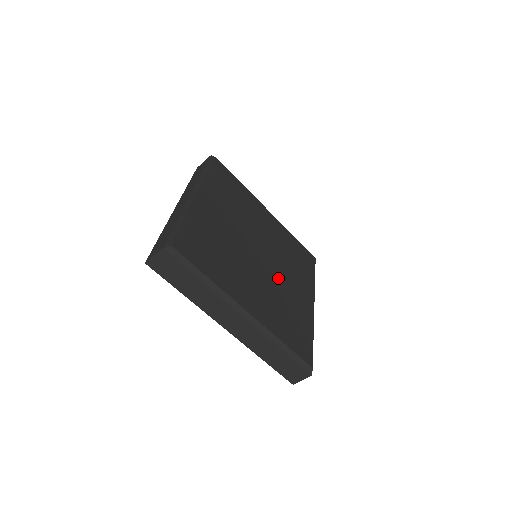
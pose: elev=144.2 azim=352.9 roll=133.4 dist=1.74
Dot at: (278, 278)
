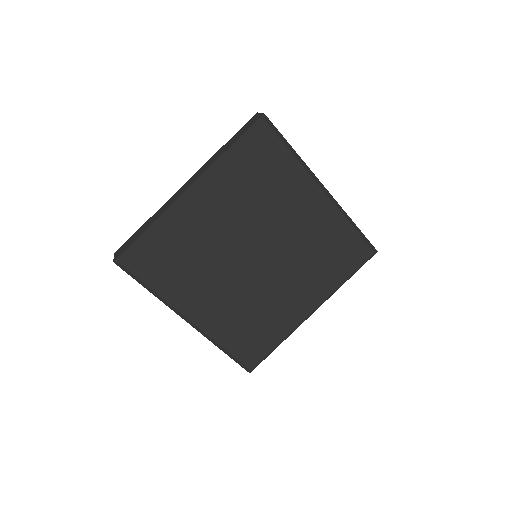
Dot at: (269, 285)
